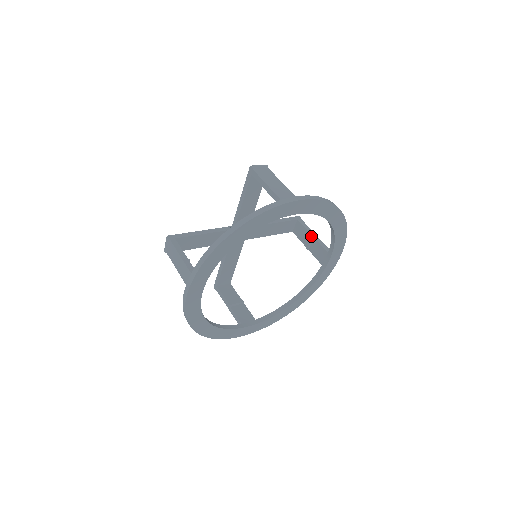
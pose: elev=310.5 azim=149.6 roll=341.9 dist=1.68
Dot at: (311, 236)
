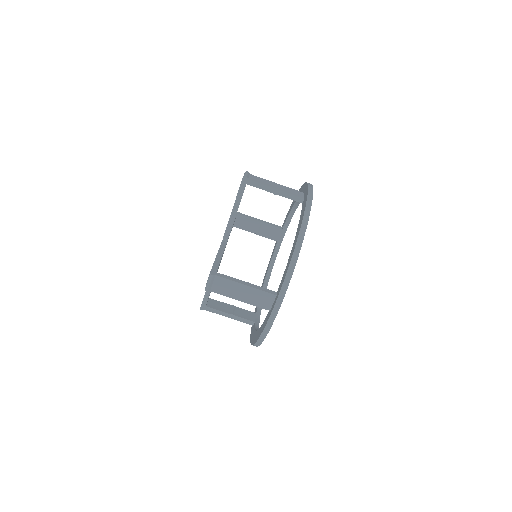
Dot at: occluded
